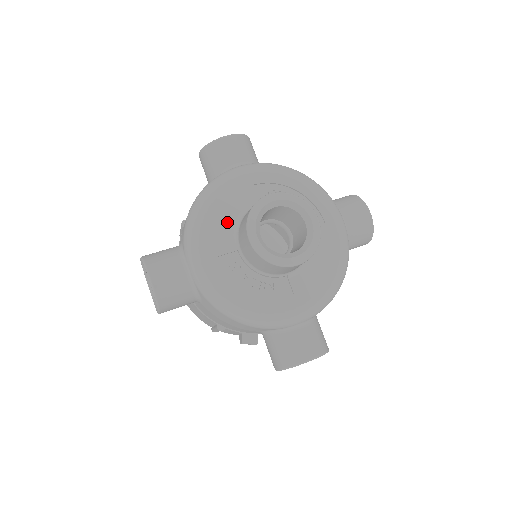
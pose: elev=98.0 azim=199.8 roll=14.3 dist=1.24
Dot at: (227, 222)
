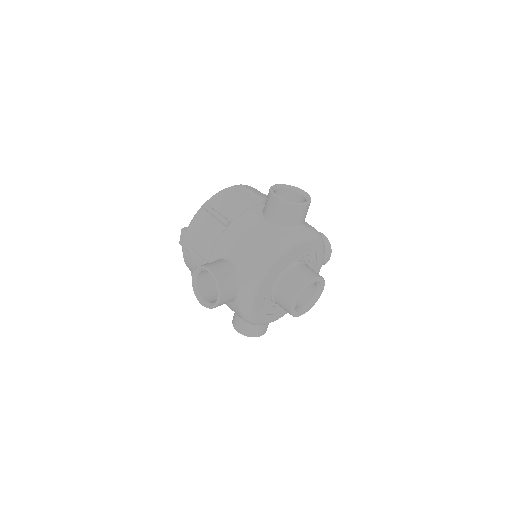
Dot at: (278, 273)
